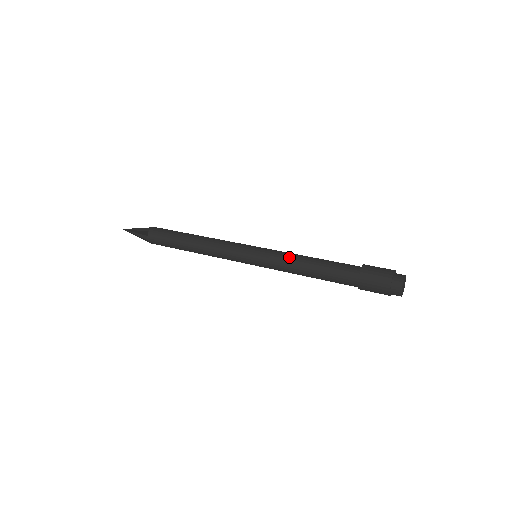
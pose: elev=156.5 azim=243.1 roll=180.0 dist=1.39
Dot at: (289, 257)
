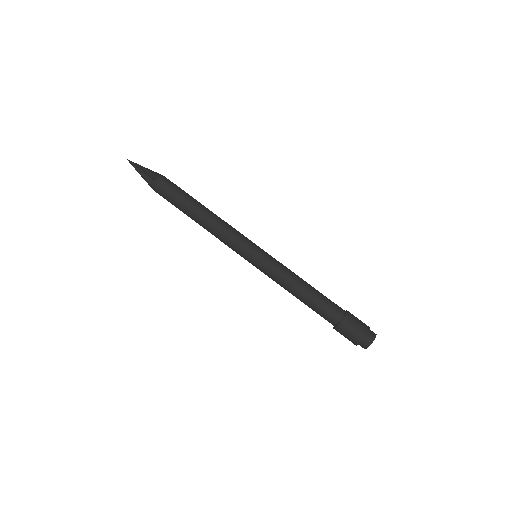
Dot at: occluded
